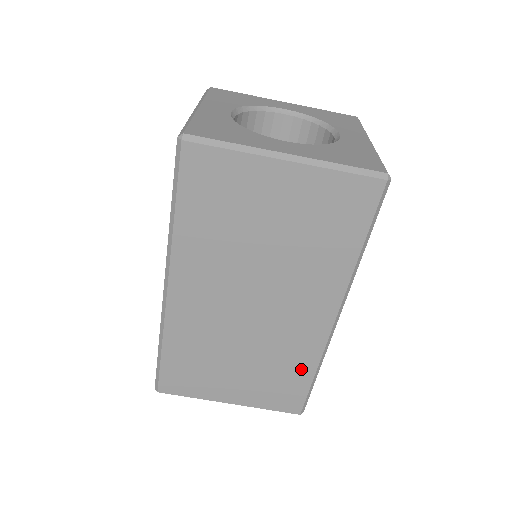
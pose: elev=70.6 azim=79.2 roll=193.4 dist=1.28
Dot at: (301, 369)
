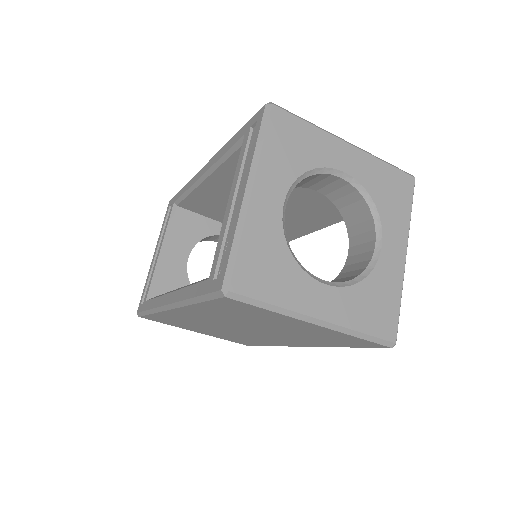
Dot at: (261, 343)
